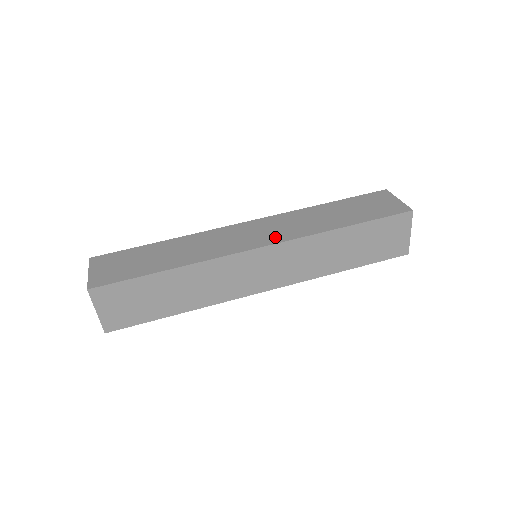
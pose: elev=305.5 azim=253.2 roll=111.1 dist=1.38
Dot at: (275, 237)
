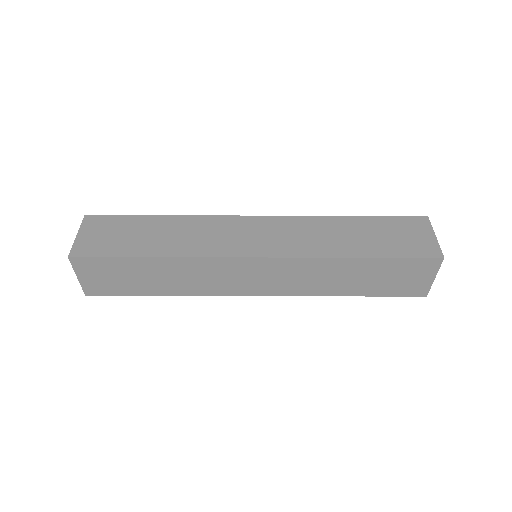
Dot at: (276, 248)
